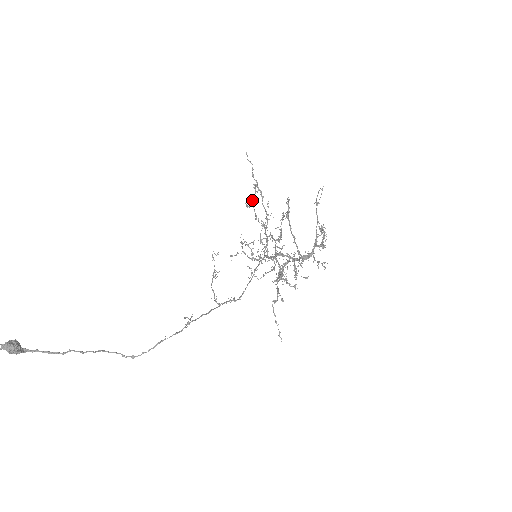
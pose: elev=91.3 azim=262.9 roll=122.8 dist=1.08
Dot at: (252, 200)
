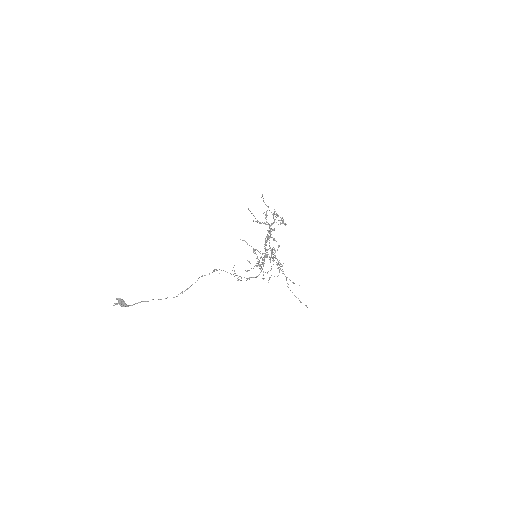
Dot at: (261, 268)
